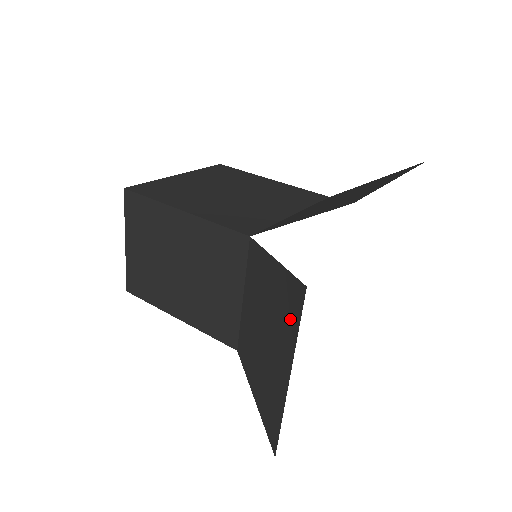
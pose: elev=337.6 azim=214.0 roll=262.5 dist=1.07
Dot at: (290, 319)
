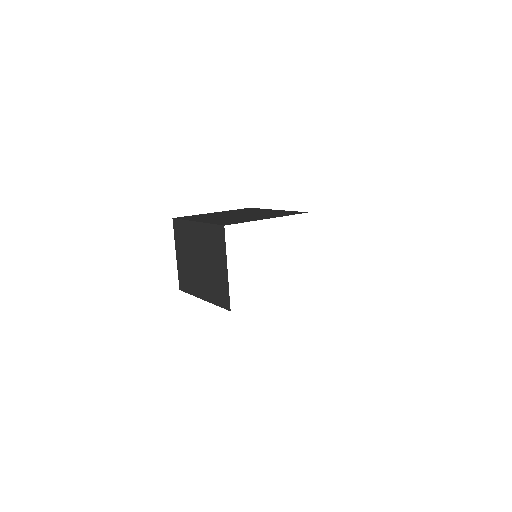
Dot at: occluded
